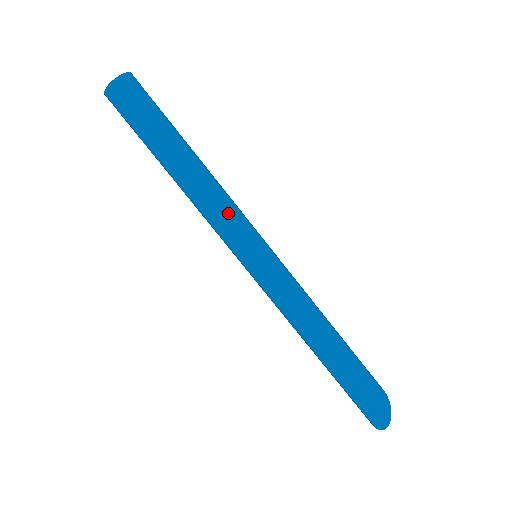
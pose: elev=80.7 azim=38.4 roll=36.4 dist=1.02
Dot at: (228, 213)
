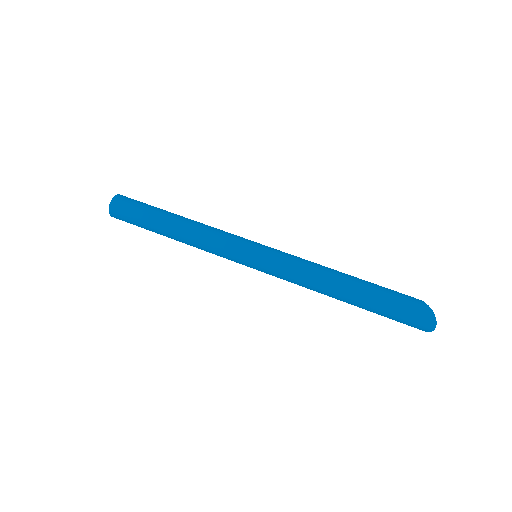
Dot at: (219, 236)
